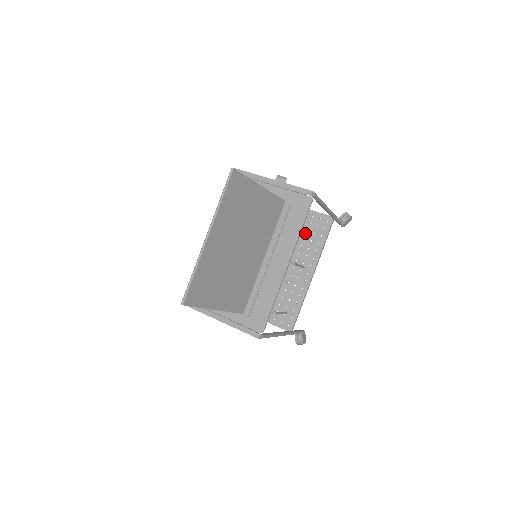
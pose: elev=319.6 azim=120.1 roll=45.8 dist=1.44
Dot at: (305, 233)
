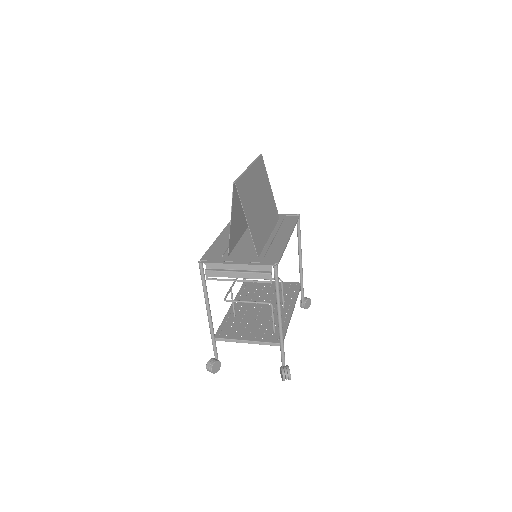
Dot at: (280, 291)
